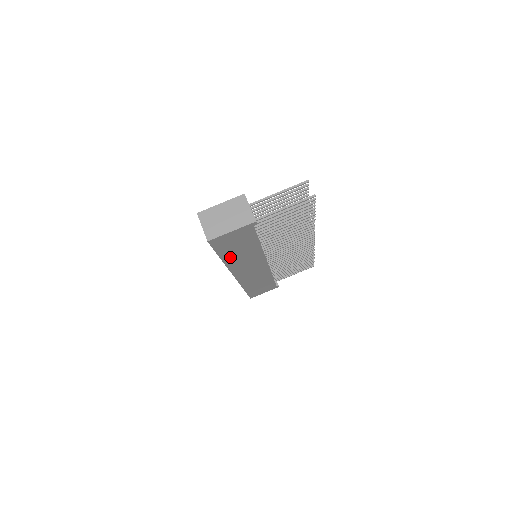
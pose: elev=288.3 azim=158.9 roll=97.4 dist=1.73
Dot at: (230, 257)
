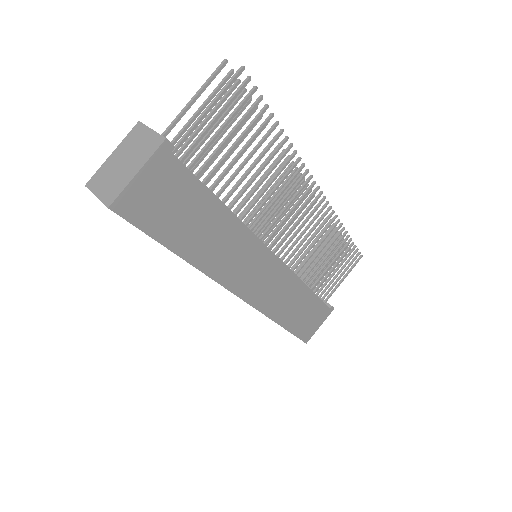
Dot at: (192, 248)
